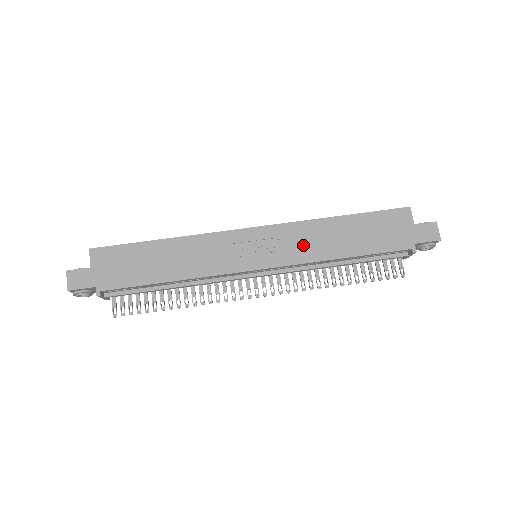
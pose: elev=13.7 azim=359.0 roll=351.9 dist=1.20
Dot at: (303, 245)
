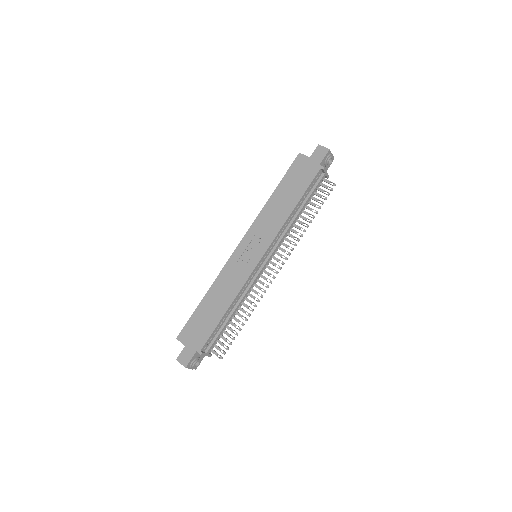
Dot at: (269, 225)
